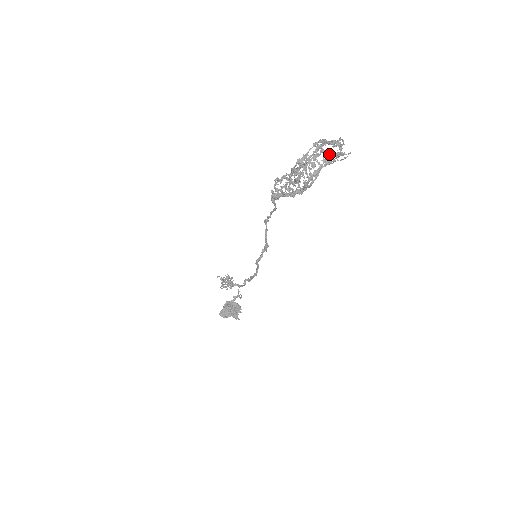
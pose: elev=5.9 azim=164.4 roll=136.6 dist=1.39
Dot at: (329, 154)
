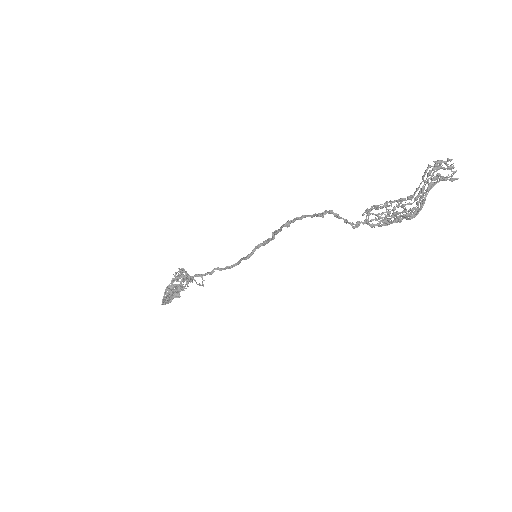
Dot at: (441, 180)
